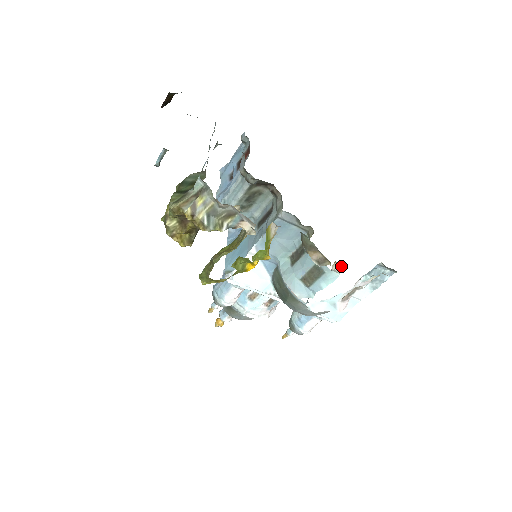
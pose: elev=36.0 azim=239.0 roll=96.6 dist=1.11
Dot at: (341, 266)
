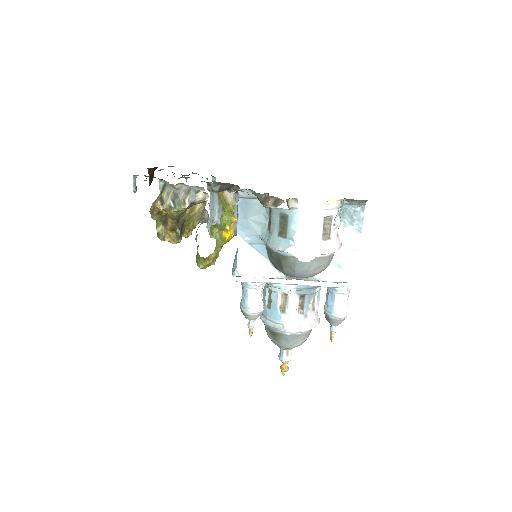
Dot at: (294, 201)
